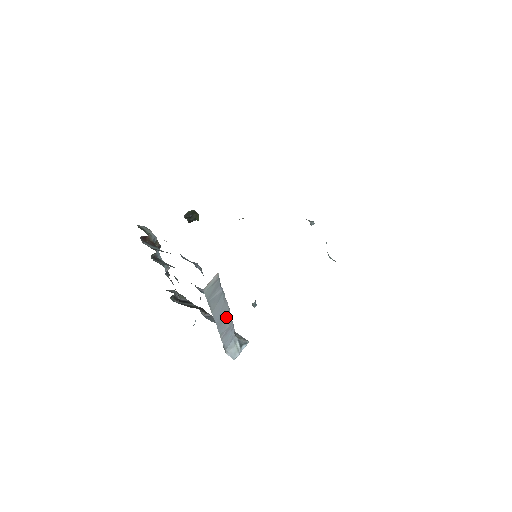
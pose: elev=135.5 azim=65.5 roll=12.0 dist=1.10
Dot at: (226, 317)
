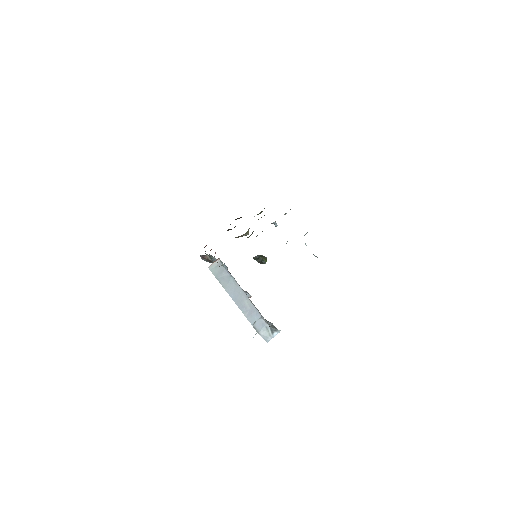
Dot at: (243, 299)
